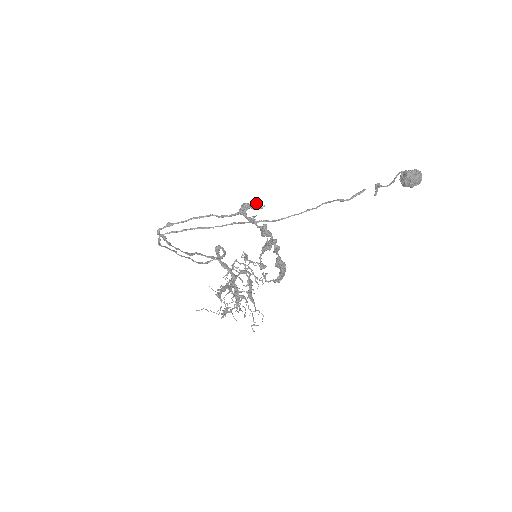
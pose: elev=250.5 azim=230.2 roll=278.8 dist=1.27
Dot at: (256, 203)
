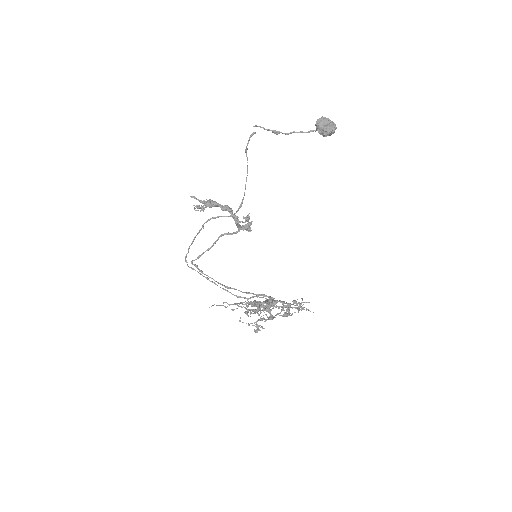
Dot at: (249, 219)
